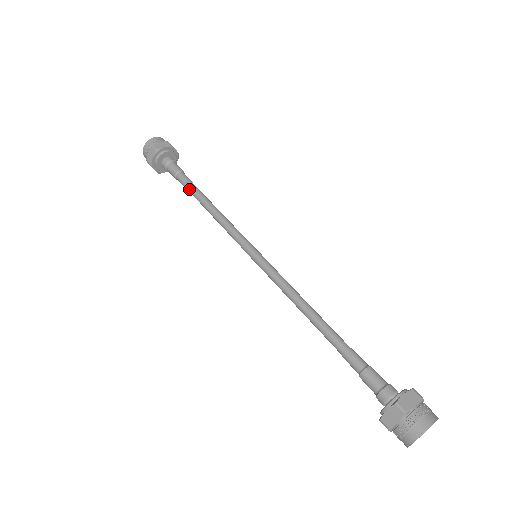
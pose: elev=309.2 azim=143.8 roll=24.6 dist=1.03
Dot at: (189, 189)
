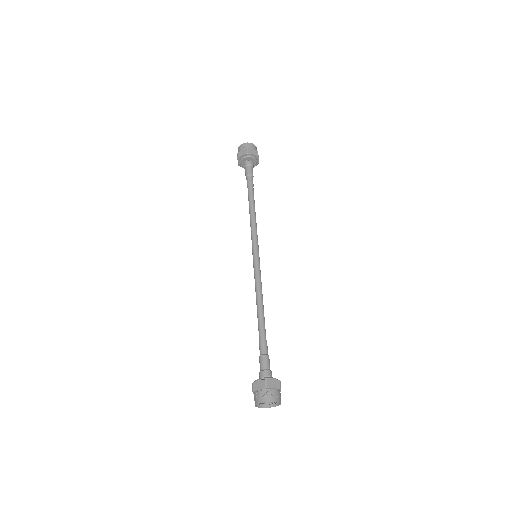
Dot at: (248, 192)
